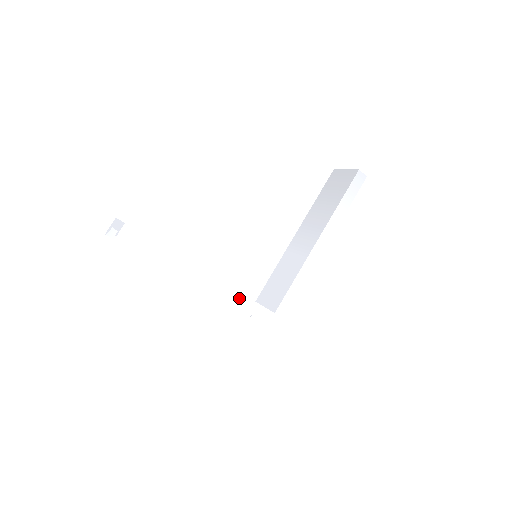
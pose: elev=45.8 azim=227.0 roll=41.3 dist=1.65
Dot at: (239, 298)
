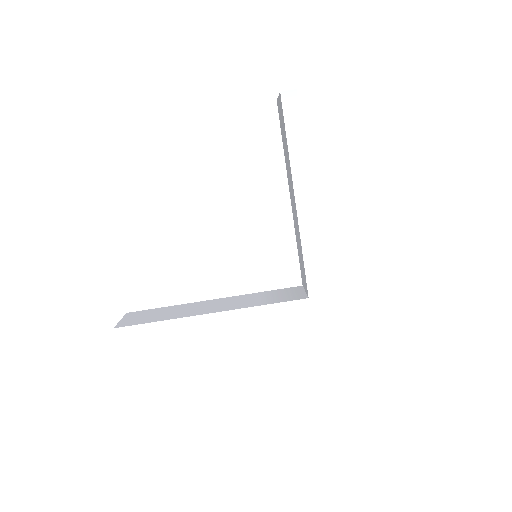
Dot at: (259, 311)
